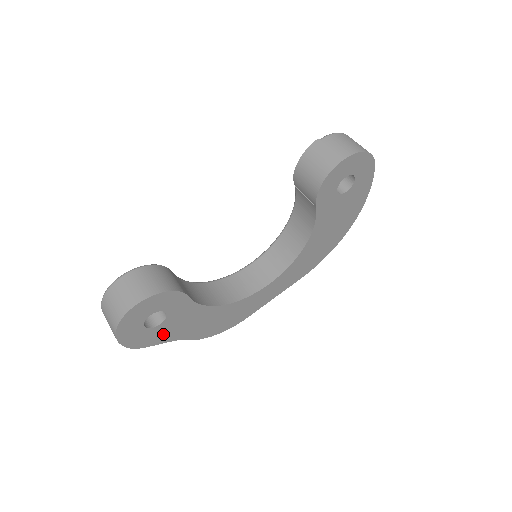
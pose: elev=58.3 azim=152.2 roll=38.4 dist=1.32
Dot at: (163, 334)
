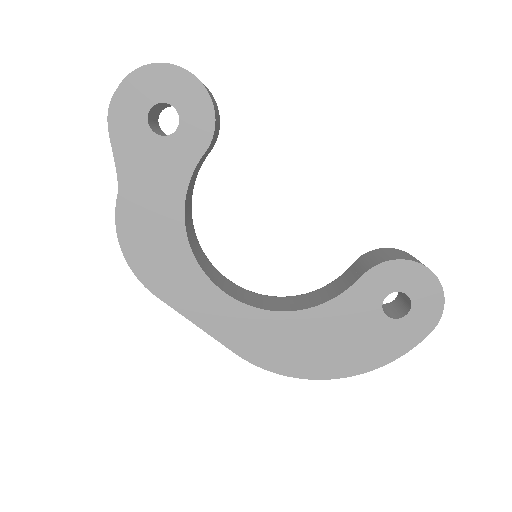
Dot at: (133, 149)
